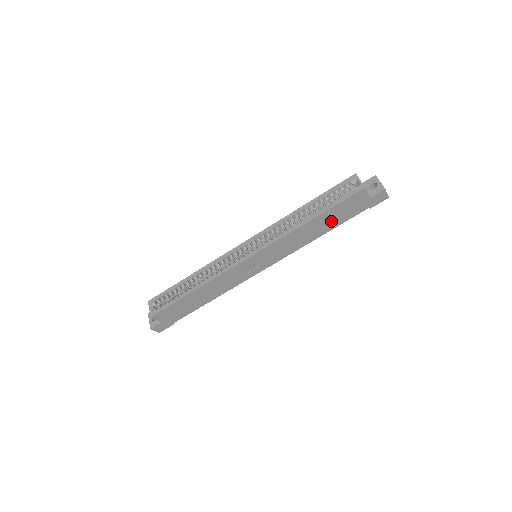
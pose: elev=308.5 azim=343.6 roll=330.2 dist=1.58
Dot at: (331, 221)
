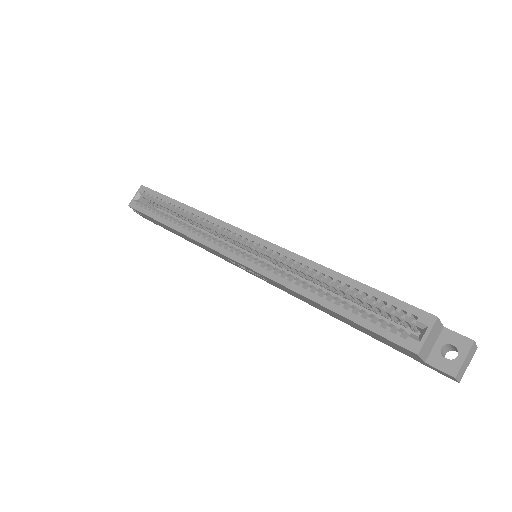
Dot at: (353, 324)
